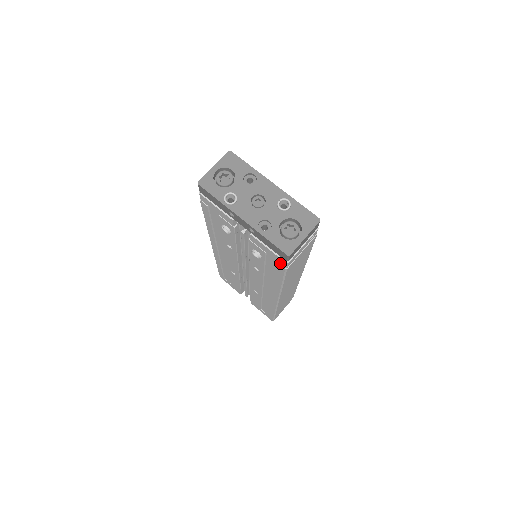
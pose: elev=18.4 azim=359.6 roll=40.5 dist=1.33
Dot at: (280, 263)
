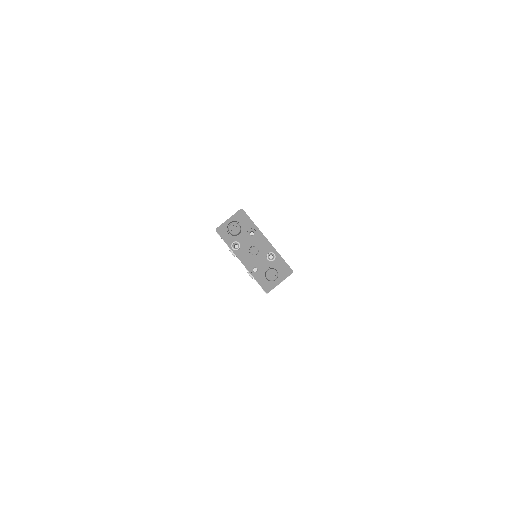
Dot at: occluded
